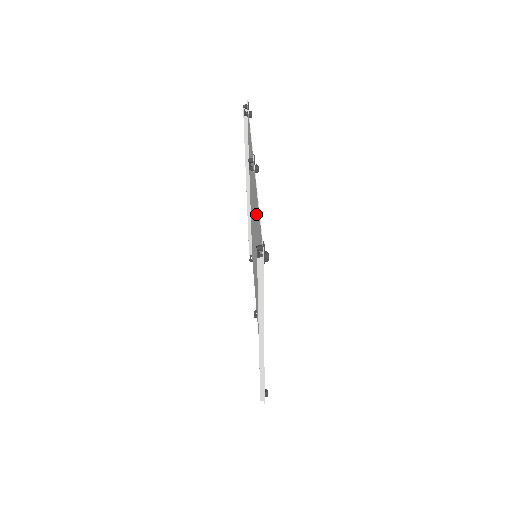
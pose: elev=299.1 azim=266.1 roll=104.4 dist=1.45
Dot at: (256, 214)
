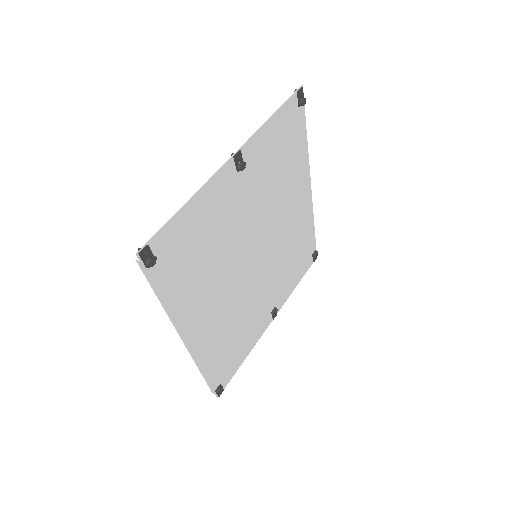
Dot at: (217, 214)
